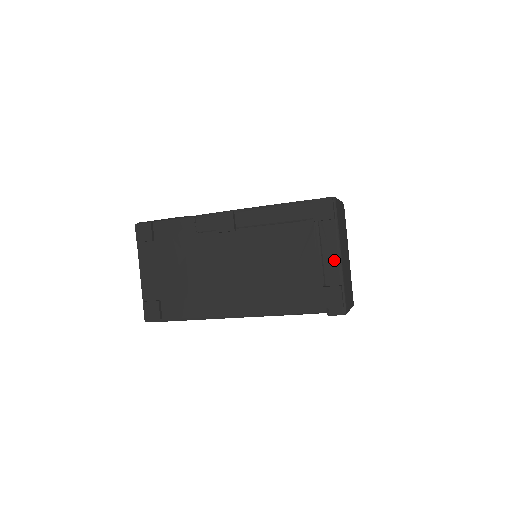
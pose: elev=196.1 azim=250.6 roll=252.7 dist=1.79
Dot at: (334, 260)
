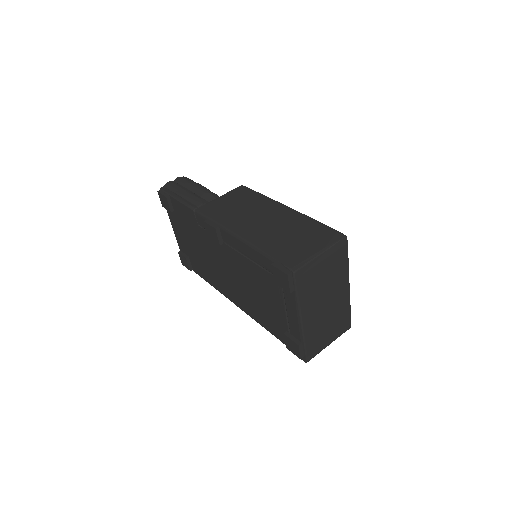
Dot at: (295, 321)
